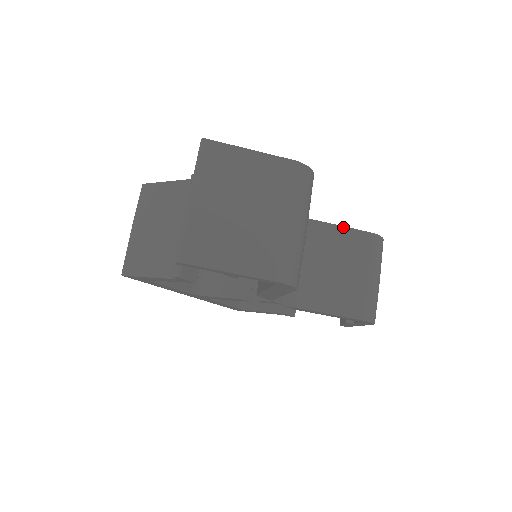
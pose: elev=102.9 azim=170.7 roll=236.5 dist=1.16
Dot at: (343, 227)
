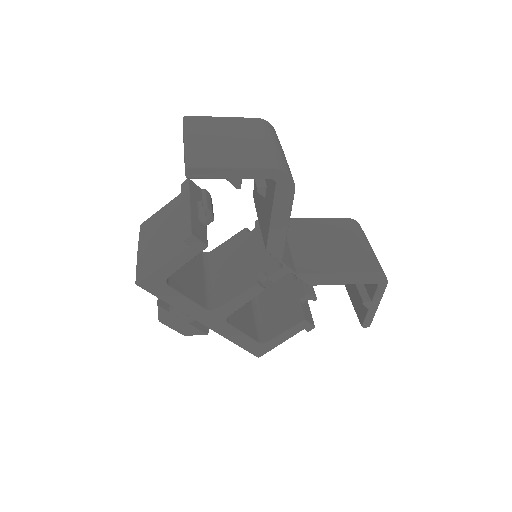
Dot at: (321, 219)
